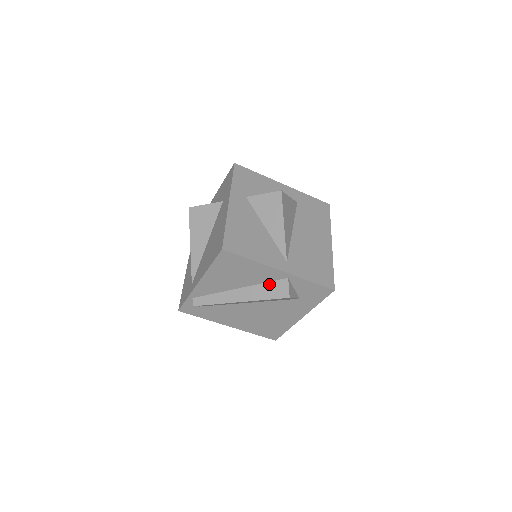
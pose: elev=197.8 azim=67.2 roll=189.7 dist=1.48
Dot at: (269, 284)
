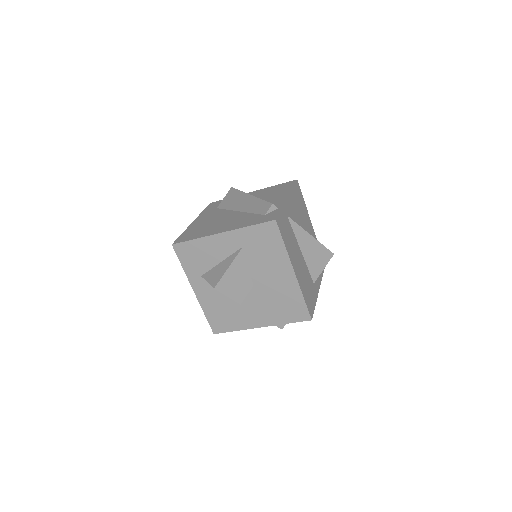
Dot at: occluded
